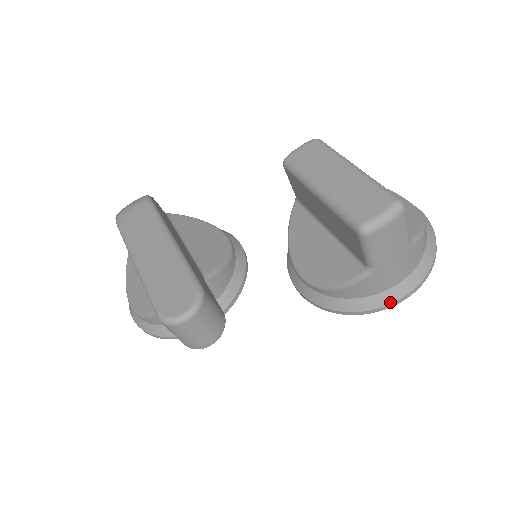
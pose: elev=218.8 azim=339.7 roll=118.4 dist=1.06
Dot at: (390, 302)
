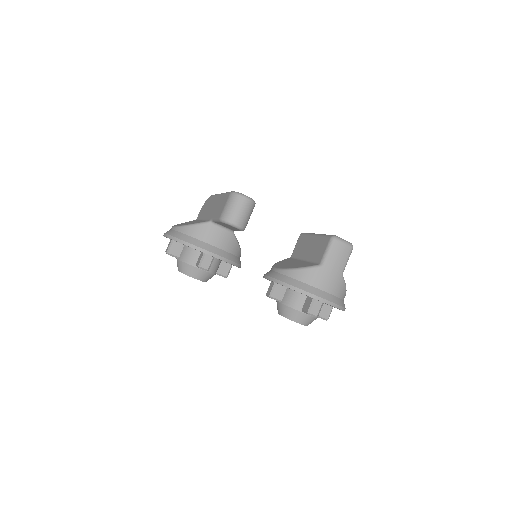
Dot at: (315, 294)
